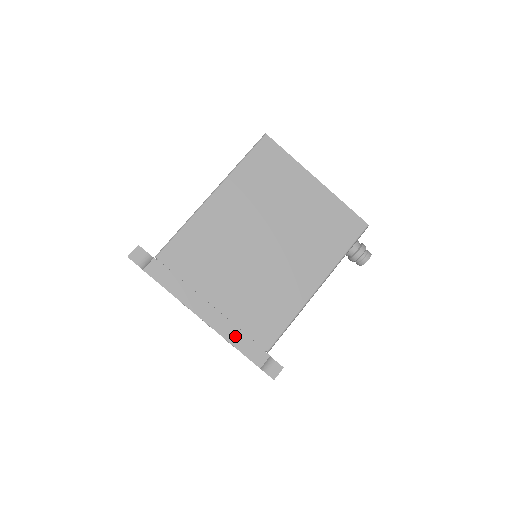
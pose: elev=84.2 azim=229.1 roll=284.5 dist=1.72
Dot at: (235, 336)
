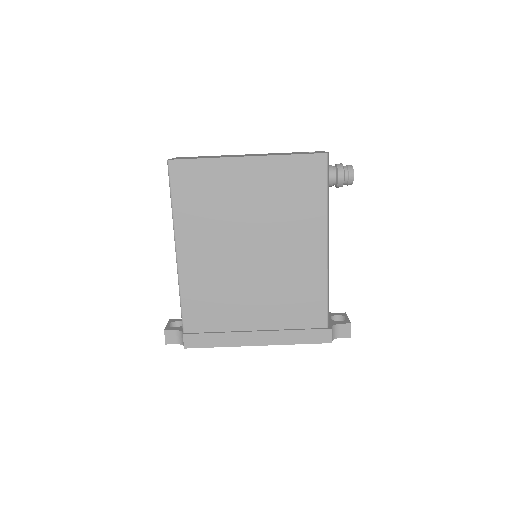
Dot at: (292, 337)
